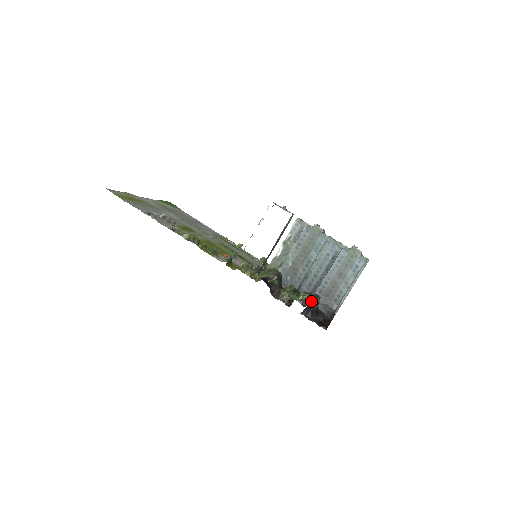
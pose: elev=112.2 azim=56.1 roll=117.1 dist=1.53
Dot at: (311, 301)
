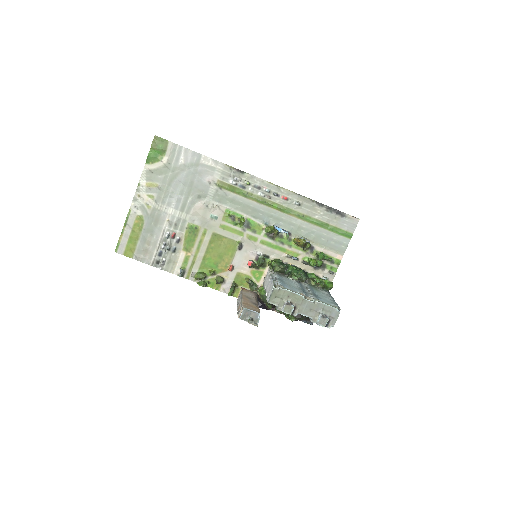
Dot at: (297, 320)
